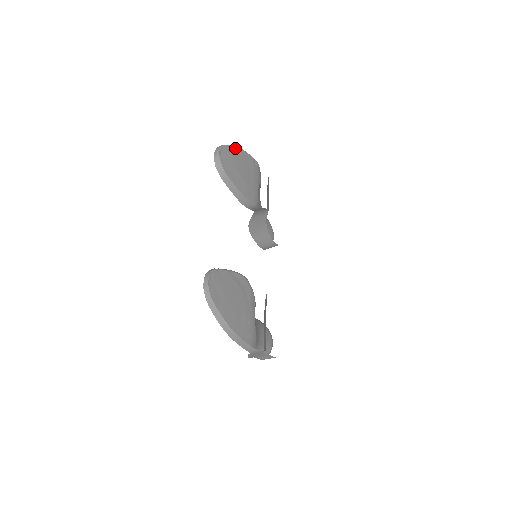
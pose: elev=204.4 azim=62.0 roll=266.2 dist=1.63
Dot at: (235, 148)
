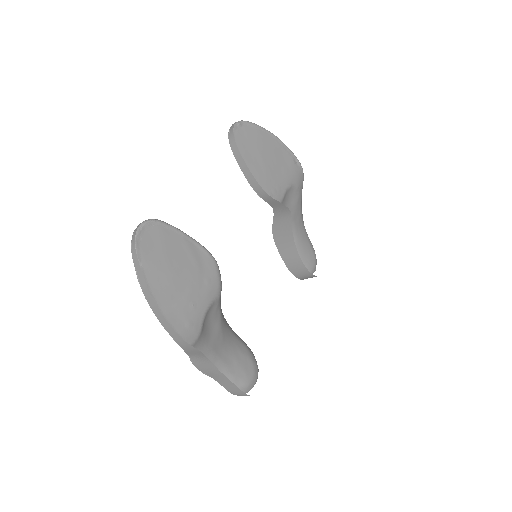
Dot at: (268, 133)
